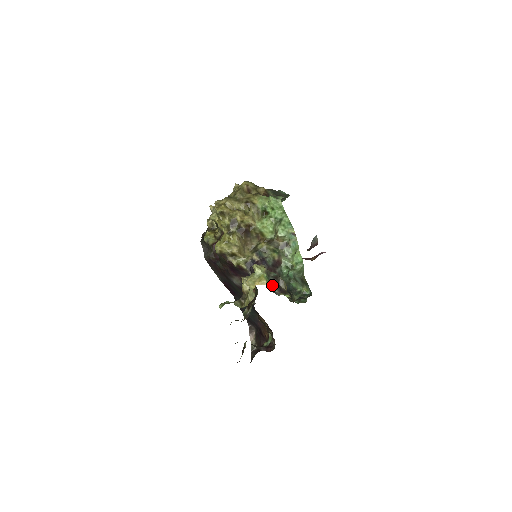
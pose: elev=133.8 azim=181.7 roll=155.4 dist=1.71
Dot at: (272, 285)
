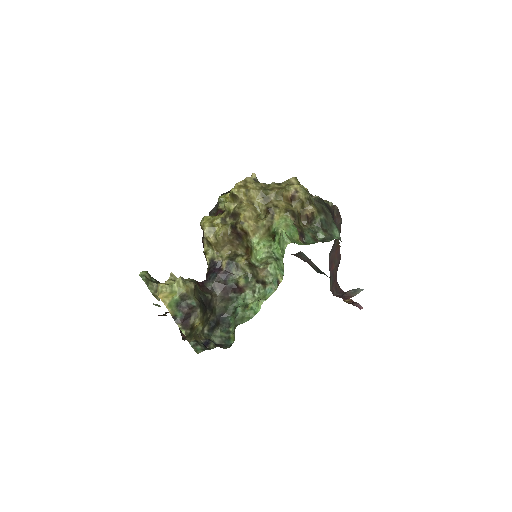
Dot at: (176, 310)
